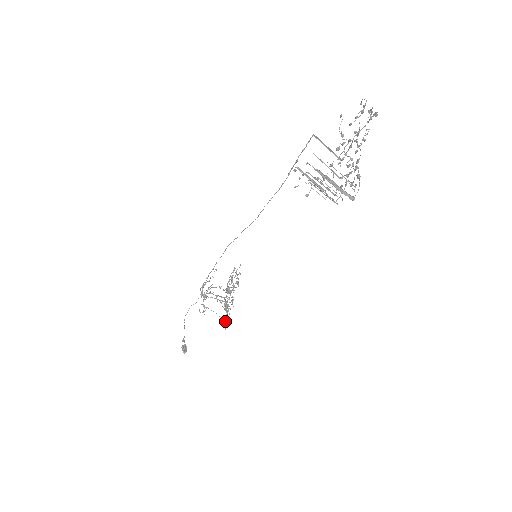
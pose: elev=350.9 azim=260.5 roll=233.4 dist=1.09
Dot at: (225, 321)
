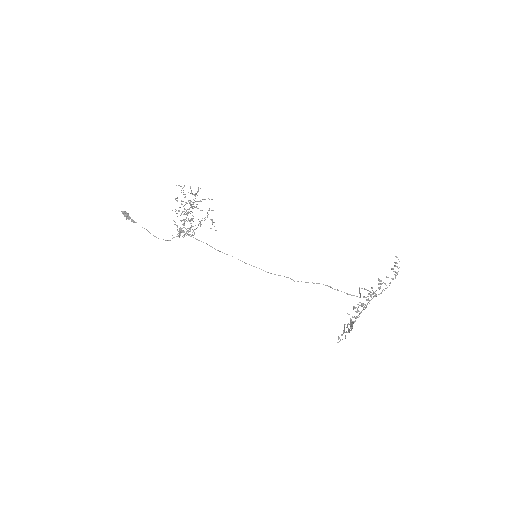
Dot at: occluded
